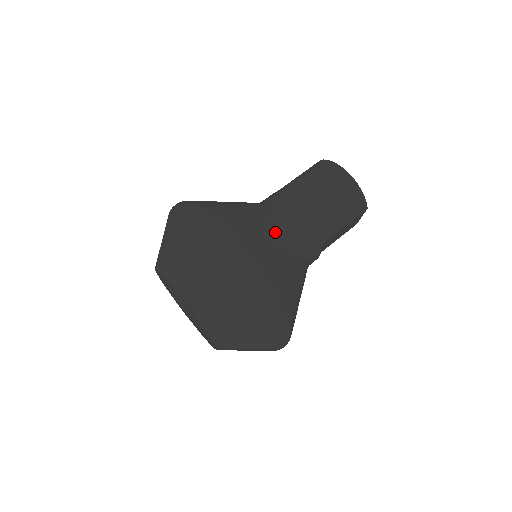
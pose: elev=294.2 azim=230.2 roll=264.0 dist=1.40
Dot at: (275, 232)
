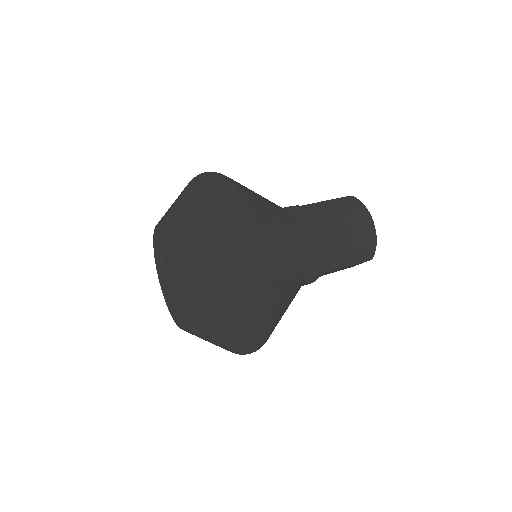
Dot at: (294, 245)
